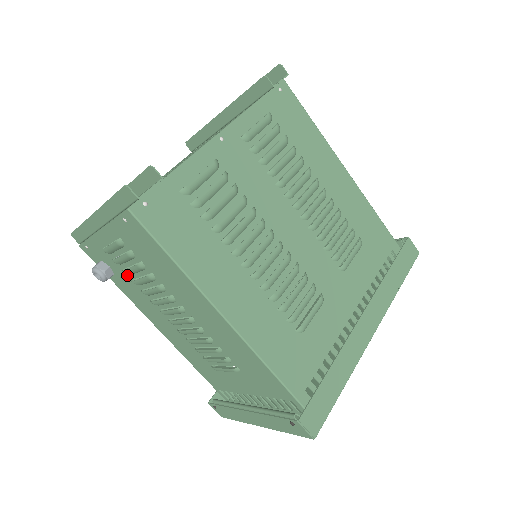
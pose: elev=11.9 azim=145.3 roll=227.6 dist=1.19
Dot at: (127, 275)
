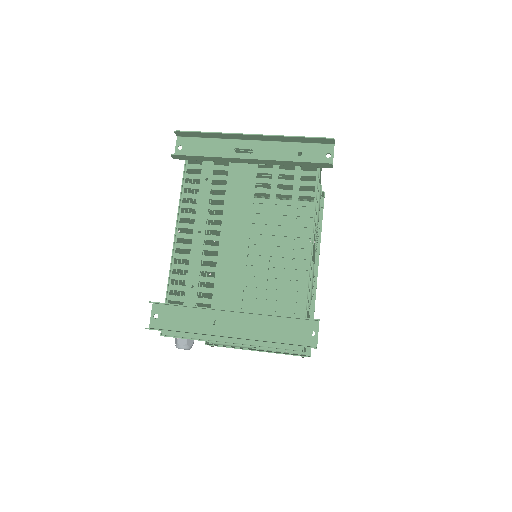
Dot at: occluded
